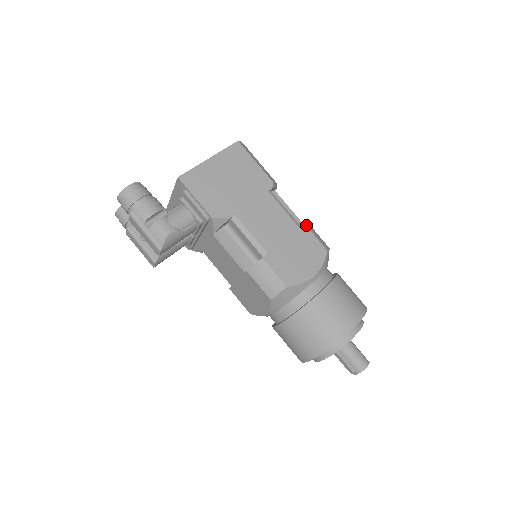
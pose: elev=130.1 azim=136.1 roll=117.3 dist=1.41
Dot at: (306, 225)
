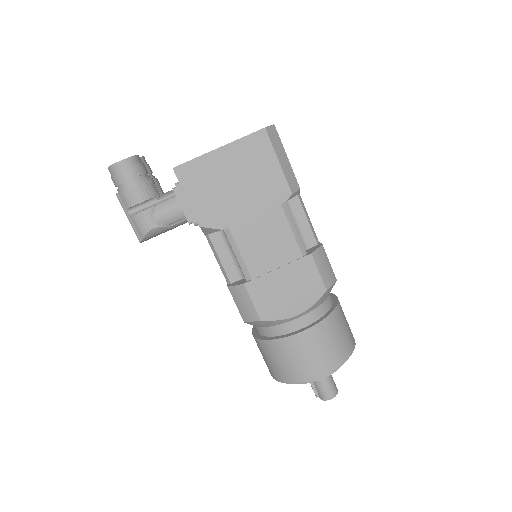
Dot at: (313, 255)
